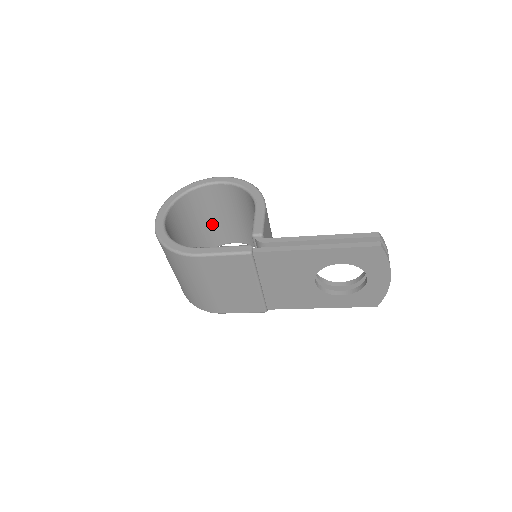
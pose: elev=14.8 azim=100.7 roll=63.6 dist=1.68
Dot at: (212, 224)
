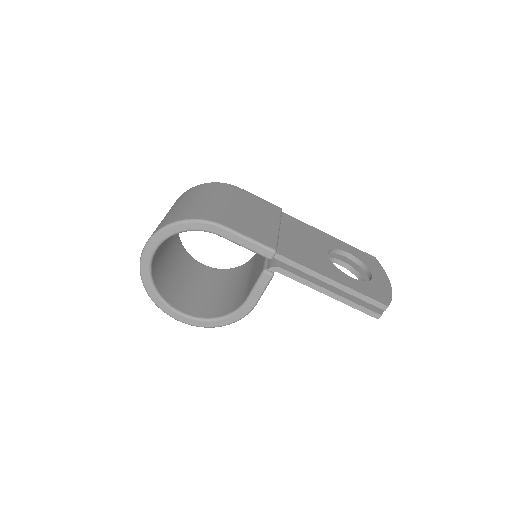
Dot at: (178, 282)
